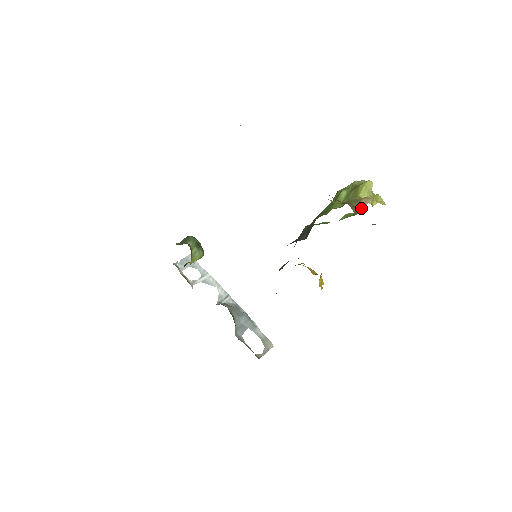
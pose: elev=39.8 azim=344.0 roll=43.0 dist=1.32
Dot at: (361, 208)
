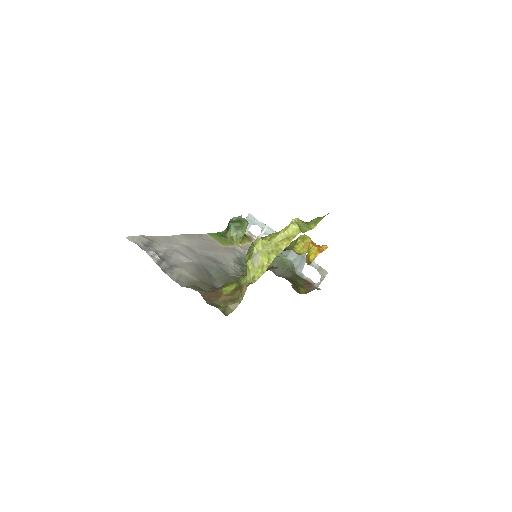
Dot at: (242, 298)
